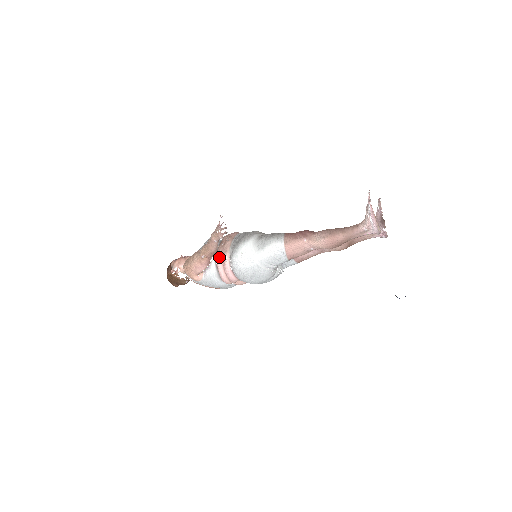
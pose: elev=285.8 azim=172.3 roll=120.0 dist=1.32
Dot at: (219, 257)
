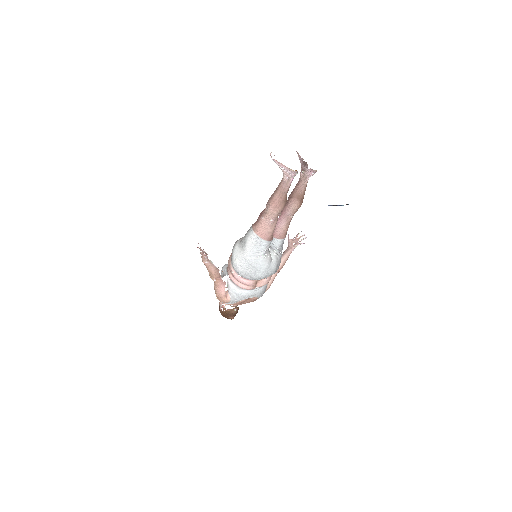
Dot at: (229, 274)
